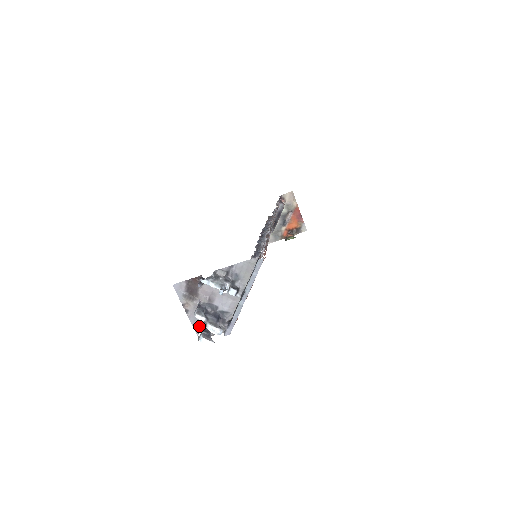
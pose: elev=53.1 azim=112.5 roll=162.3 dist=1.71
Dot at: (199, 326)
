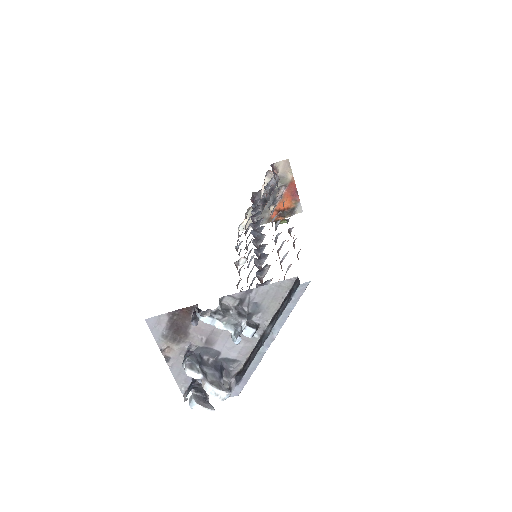
Dot at: (186, 380)
